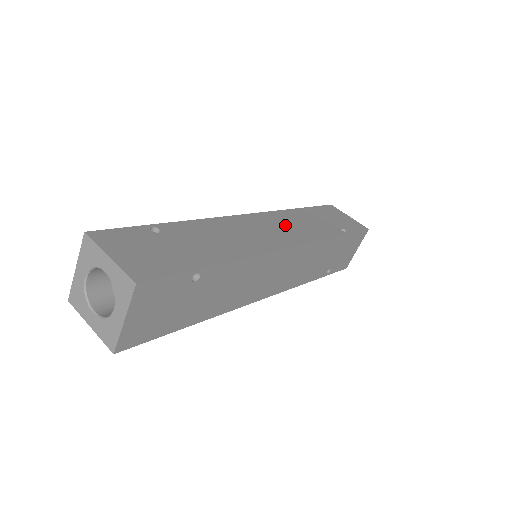
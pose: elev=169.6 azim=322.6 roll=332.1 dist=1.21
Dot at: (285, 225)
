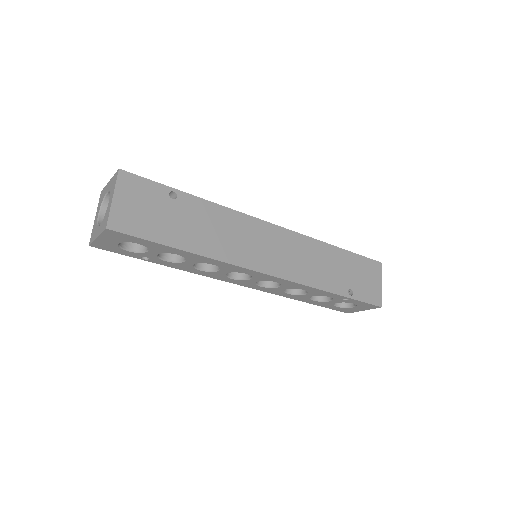
Dot at: occluded
